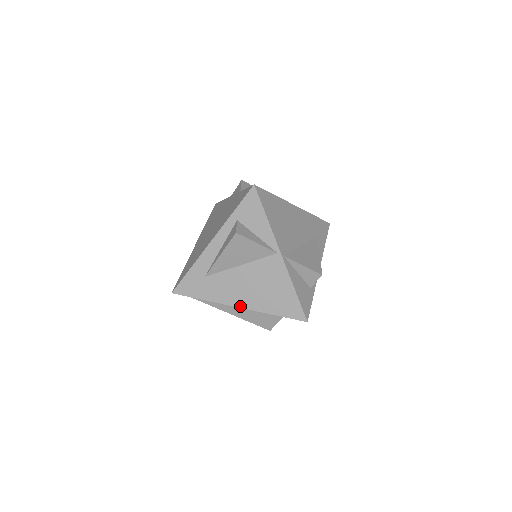
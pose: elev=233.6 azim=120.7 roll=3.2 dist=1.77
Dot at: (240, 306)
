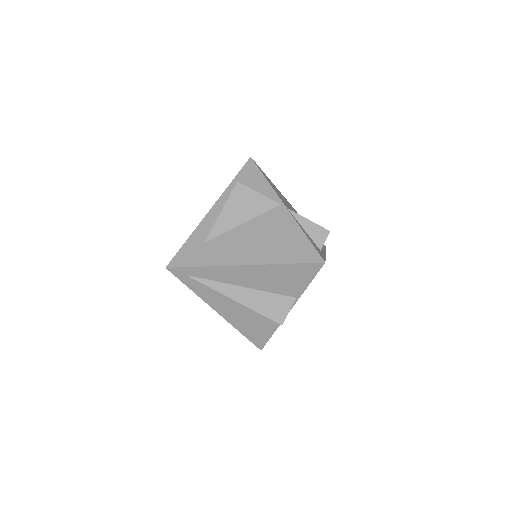
Dot at: (246, 263)
